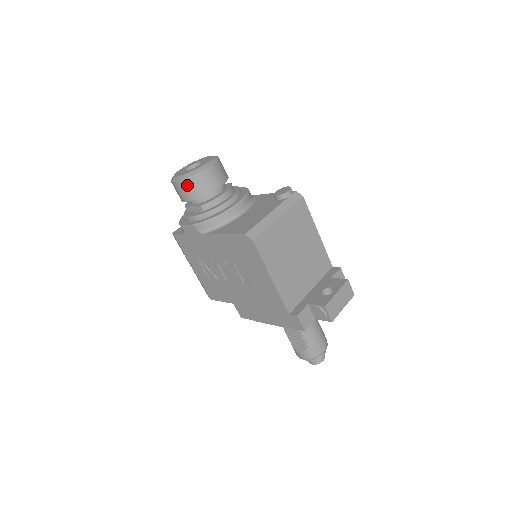
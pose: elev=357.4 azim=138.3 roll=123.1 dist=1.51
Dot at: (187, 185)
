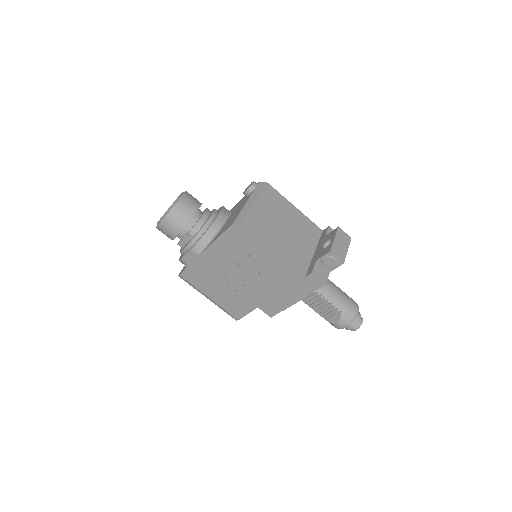
Dot at: (170, 220)
